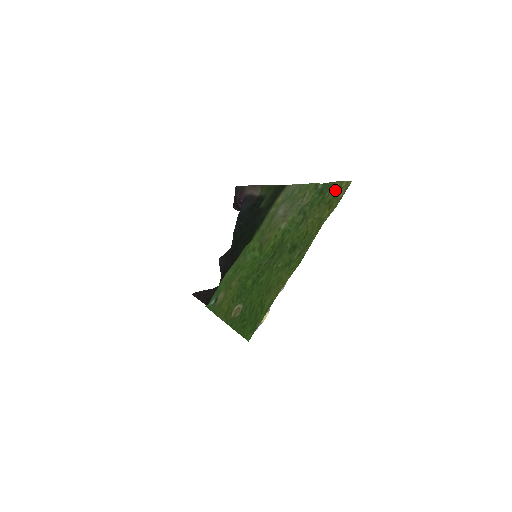
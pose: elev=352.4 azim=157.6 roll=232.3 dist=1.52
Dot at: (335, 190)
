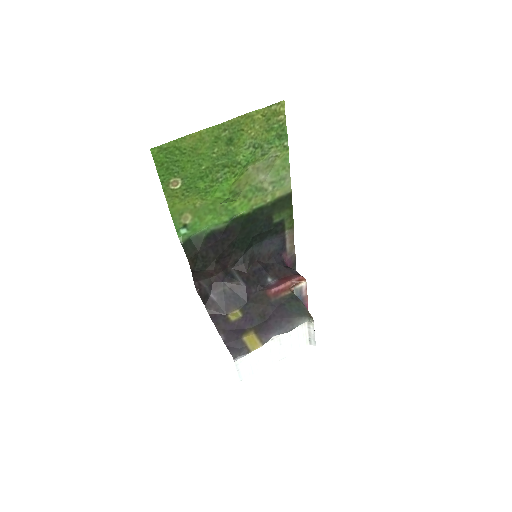
Dot at: (278, 117)
